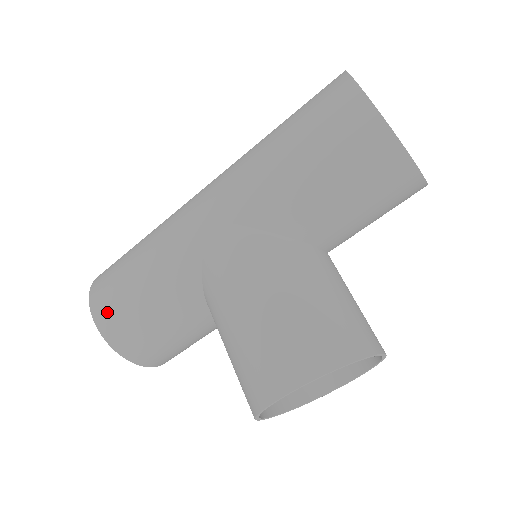
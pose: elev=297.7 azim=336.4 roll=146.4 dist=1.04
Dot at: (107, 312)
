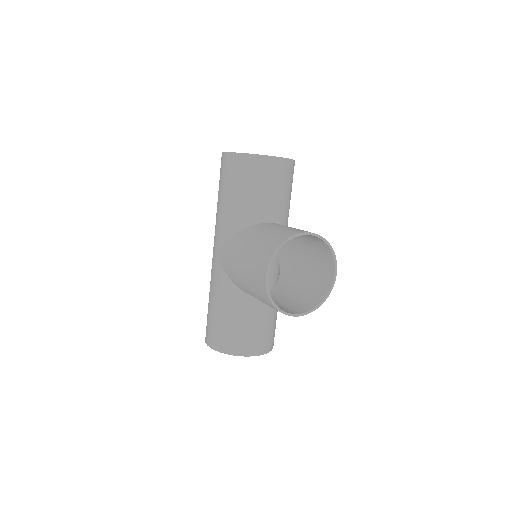
Dot at: (212, 337)
